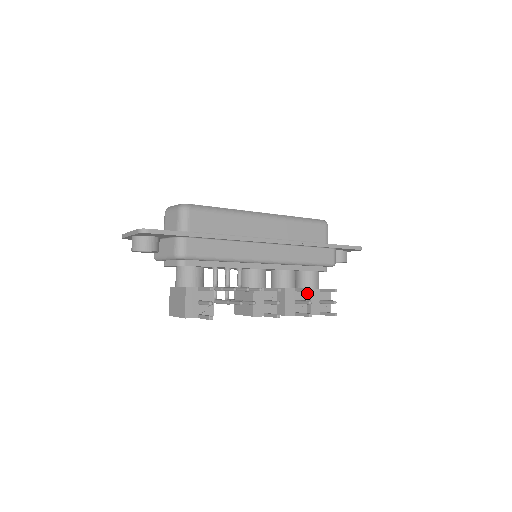
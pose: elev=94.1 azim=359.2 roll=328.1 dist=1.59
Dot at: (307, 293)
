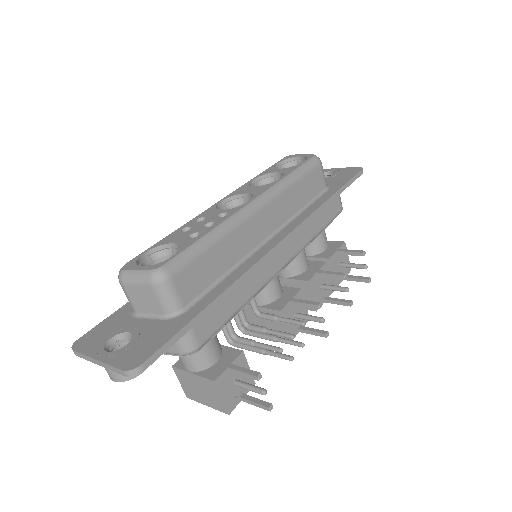
Dot at: occluded
